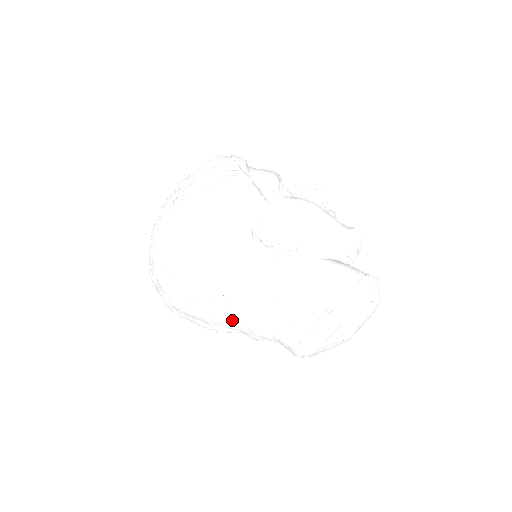
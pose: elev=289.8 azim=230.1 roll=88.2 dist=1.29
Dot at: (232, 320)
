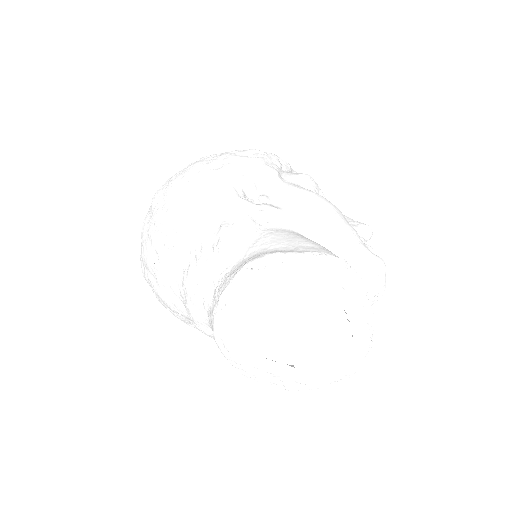
Dot at: (175, 272)
